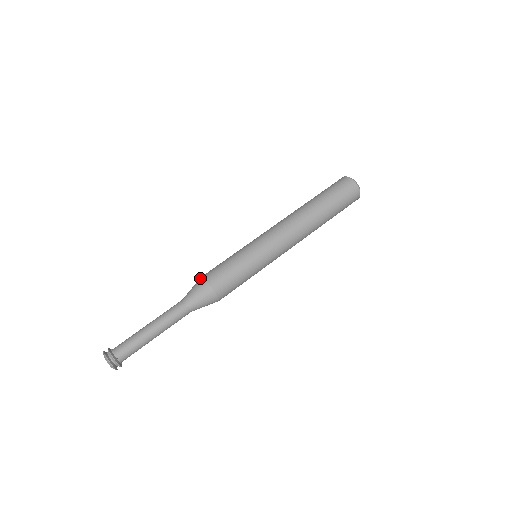
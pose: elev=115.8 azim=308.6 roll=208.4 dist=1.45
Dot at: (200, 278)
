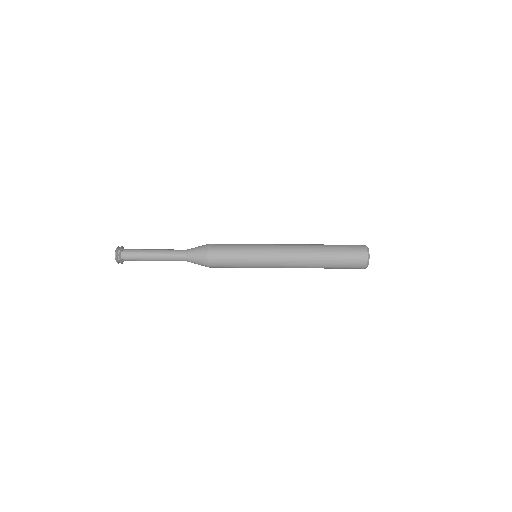
Dot at: (207, 244)
